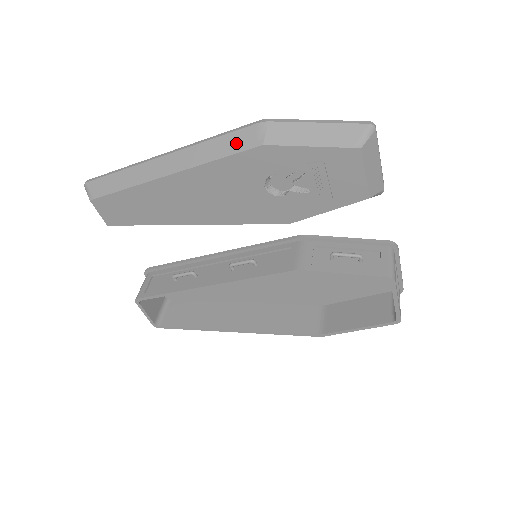
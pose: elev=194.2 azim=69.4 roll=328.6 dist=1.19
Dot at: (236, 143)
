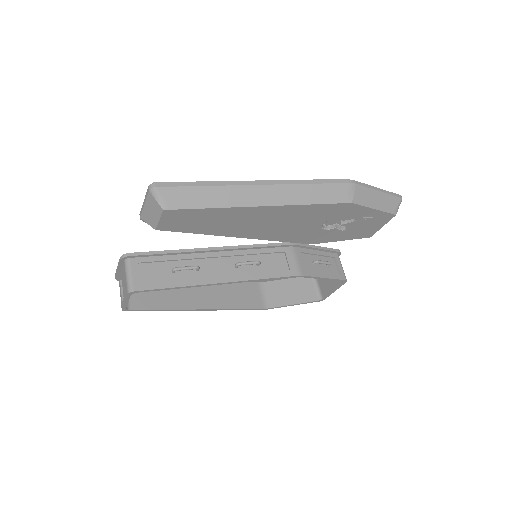
Dot at: (331, 195)
